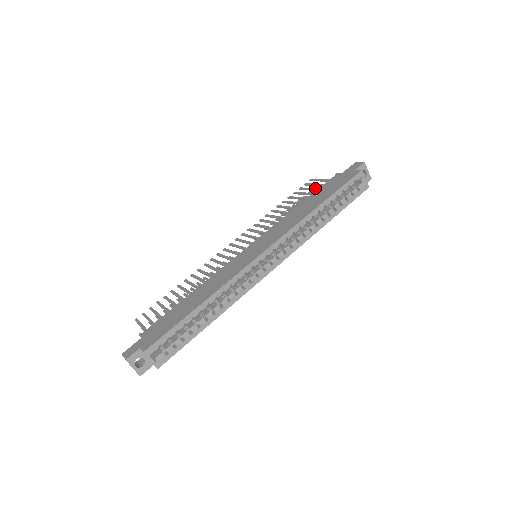
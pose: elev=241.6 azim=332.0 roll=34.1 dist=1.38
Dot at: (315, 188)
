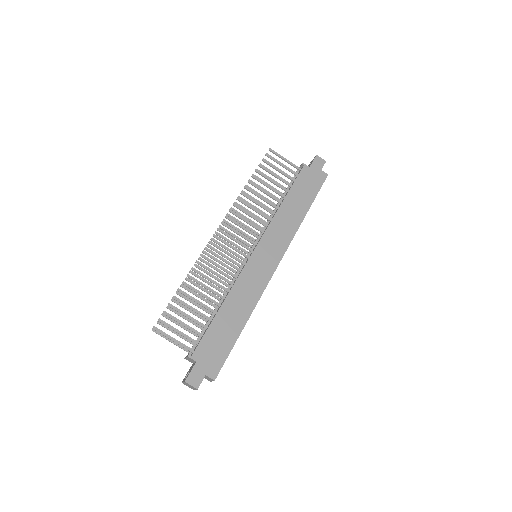
Dot at: (284, 173)
